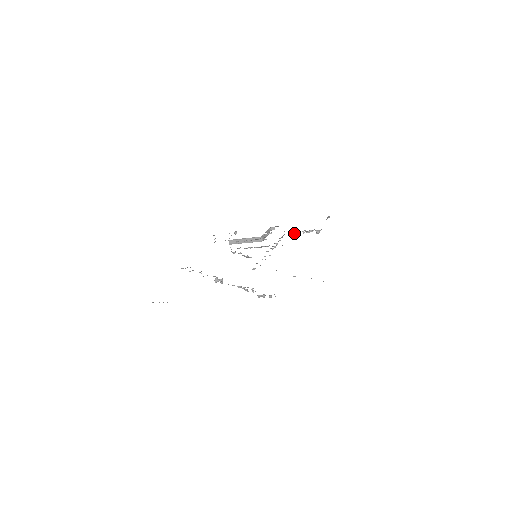
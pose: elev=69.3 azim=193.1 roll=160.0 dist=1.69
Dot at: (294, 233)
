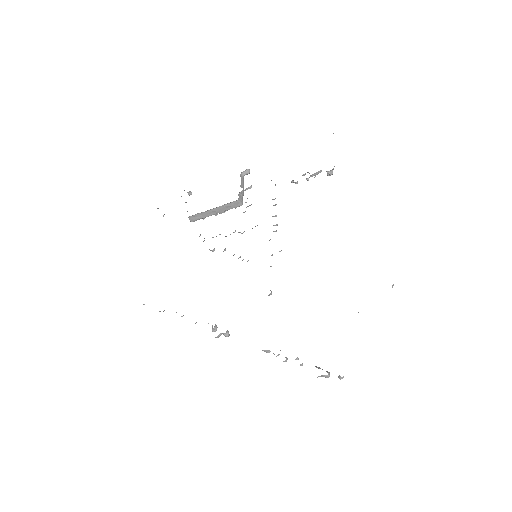
Dot at: (291, 182)
